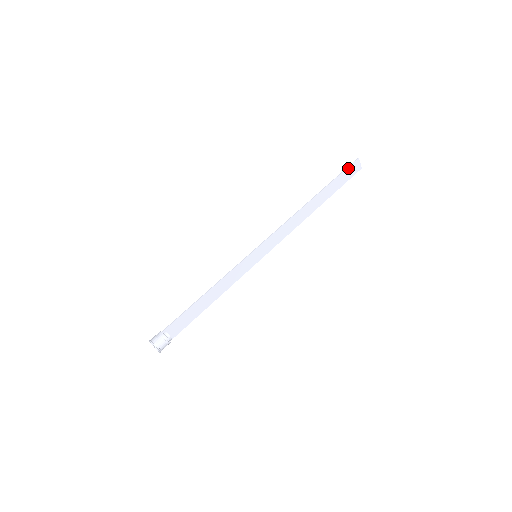
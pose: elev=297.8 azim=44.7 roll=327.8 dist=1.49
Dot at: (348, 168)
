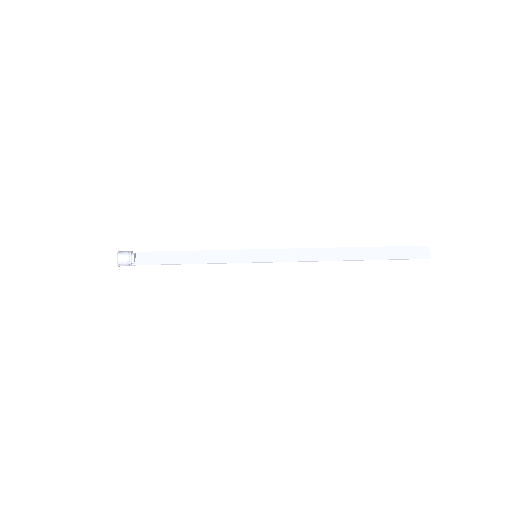
Dot at: (409, 247)
